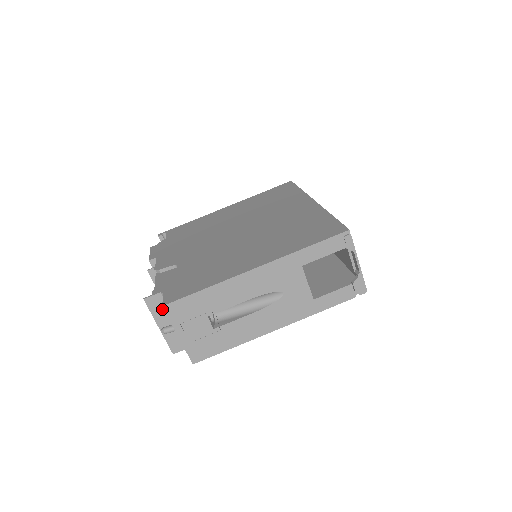
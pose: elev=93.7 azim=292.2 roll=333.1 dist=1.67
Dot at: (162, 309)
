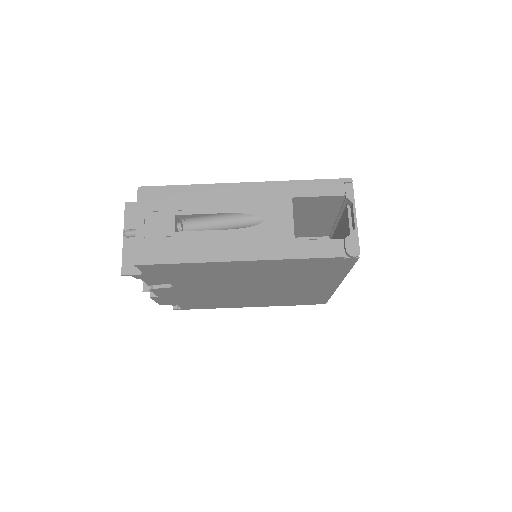
Dot at: occluded
